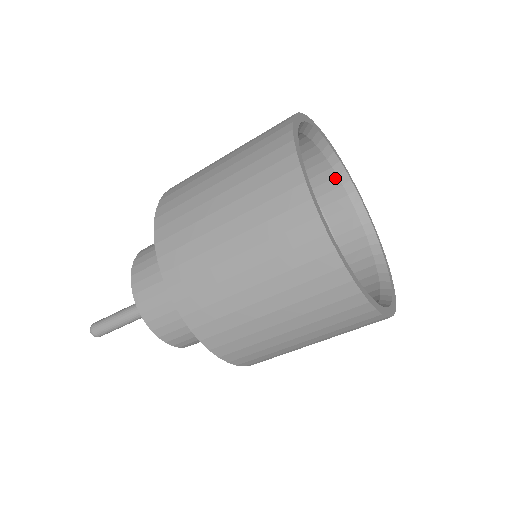
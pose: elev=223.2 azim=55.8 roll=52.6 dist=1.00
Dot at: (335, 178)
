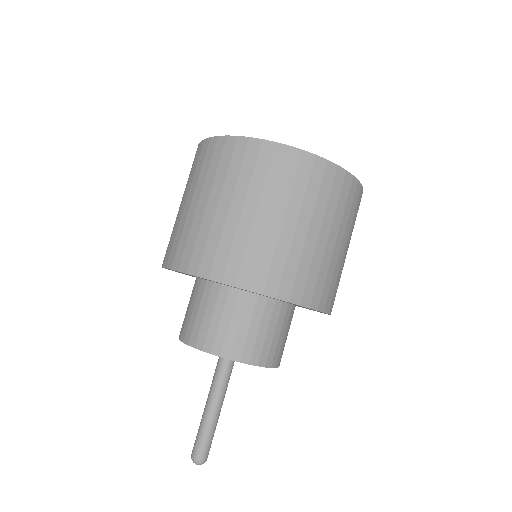
Dot at: occluded
